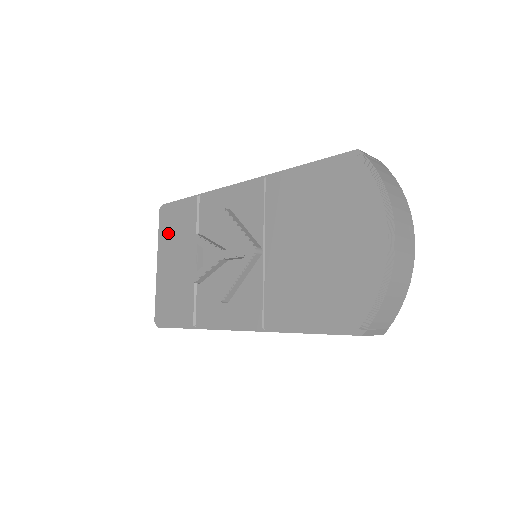
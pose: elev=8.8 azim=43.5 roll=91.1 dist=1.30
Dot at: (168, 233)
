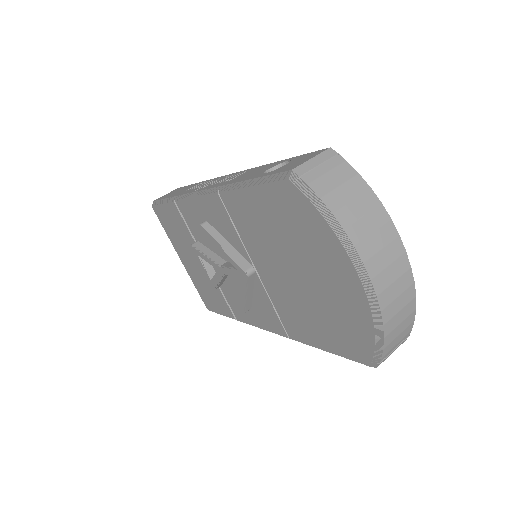
Dot at: (172, 233)
